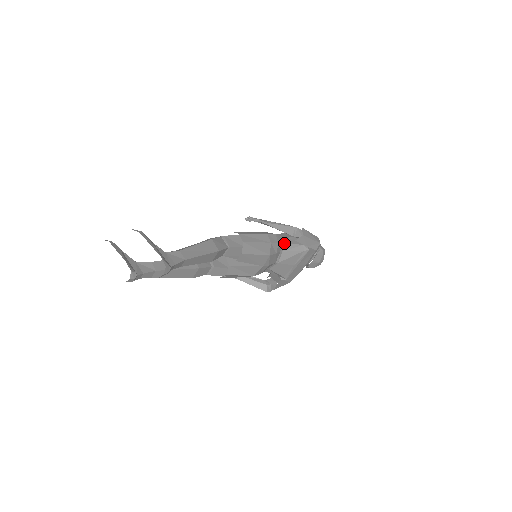
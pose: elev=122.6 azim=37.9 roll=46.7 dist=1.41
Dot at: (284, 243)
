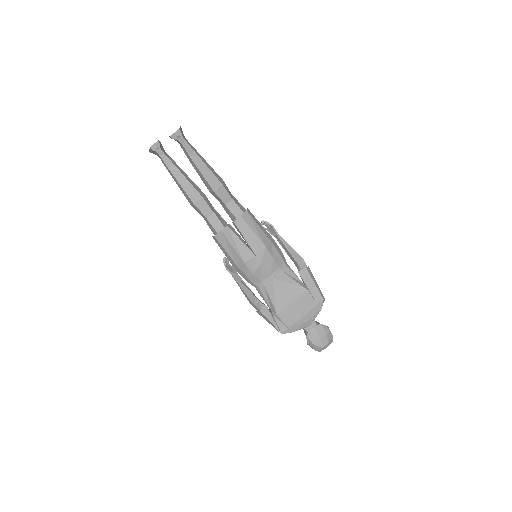
Dot at: (286, 265)
